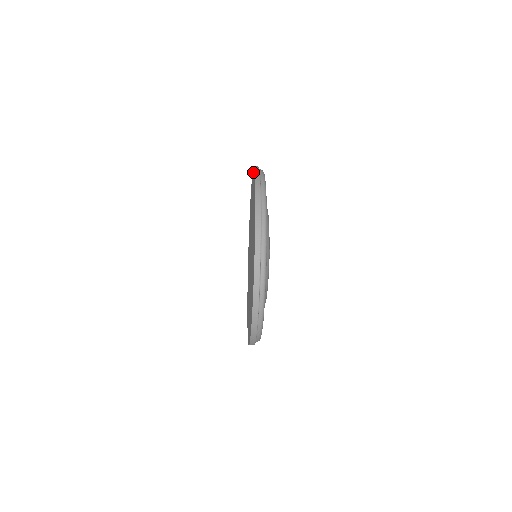
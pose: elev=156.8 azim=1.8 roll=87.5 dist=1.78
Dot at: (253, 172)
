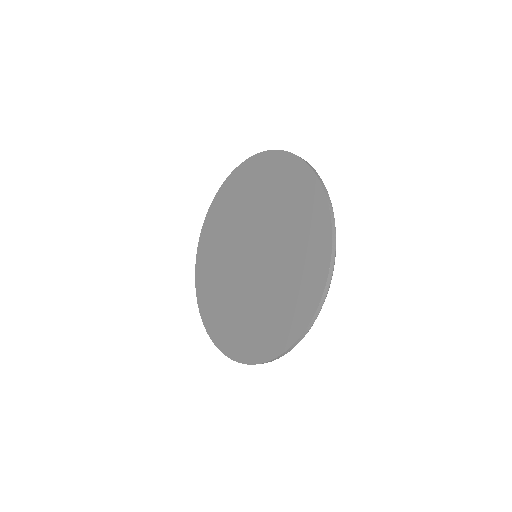
Dot at: (319, 197)
